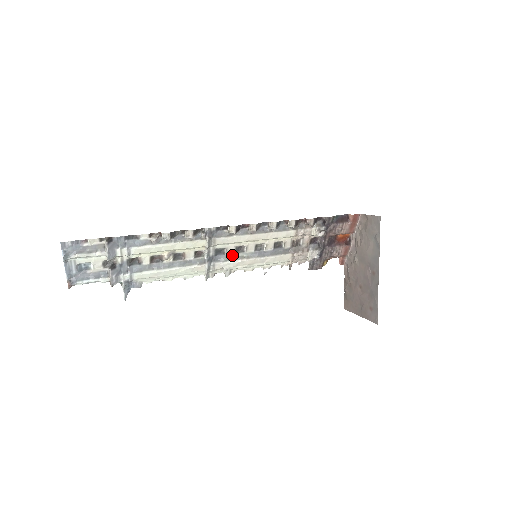
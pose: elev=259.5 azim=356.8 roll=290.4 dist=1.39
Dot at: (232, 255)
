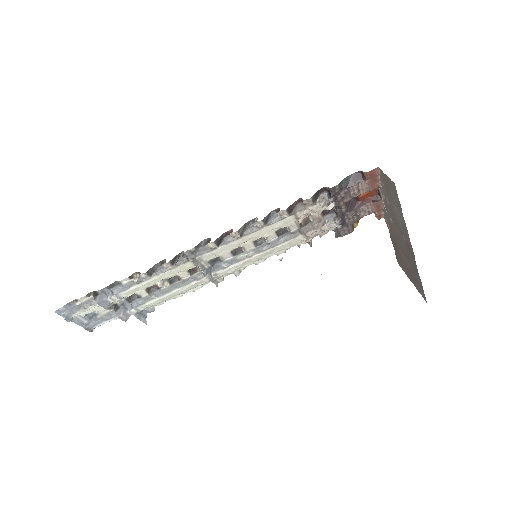
Dot at: (231, 259)
